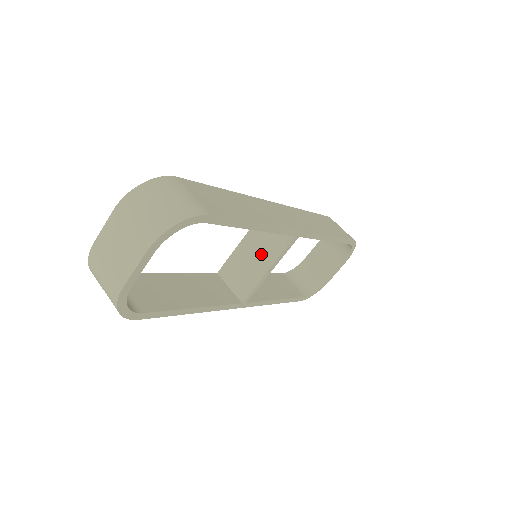
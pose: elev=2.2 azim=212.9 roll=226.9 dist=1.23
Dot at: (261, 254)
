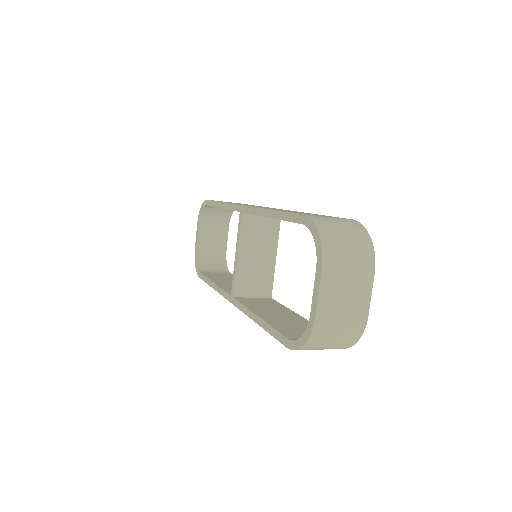
Dot at: (263, 250)
